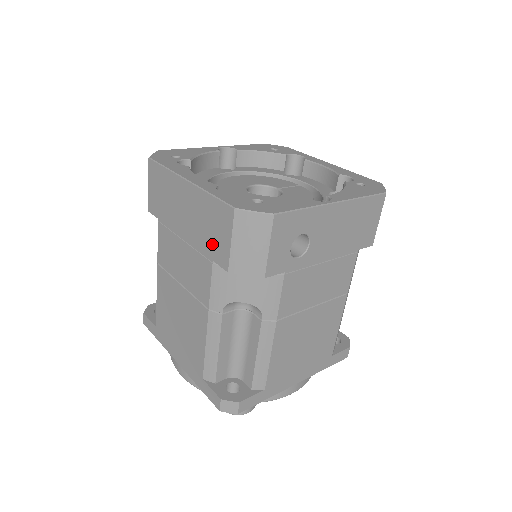
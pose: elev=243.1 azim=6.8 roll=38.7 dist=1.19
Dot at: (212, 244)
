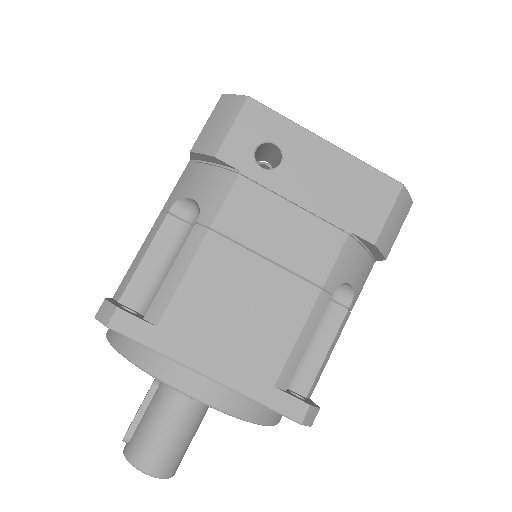
Dot at: occluded
